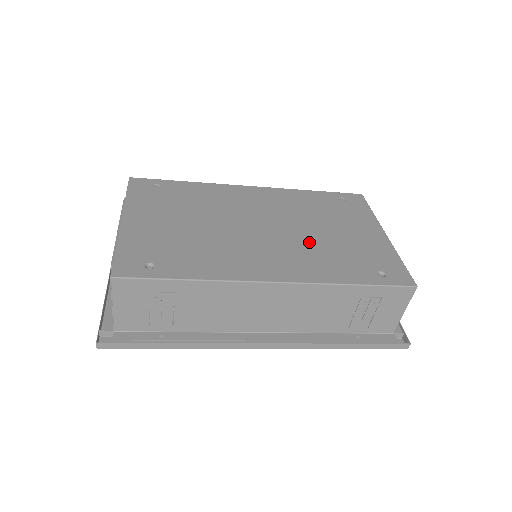
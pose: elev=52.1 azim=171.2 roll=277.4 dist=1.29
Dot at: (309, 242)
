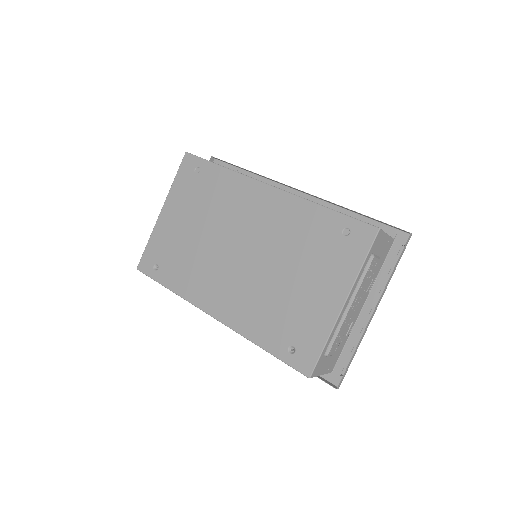
Dot at: (263, 286)
